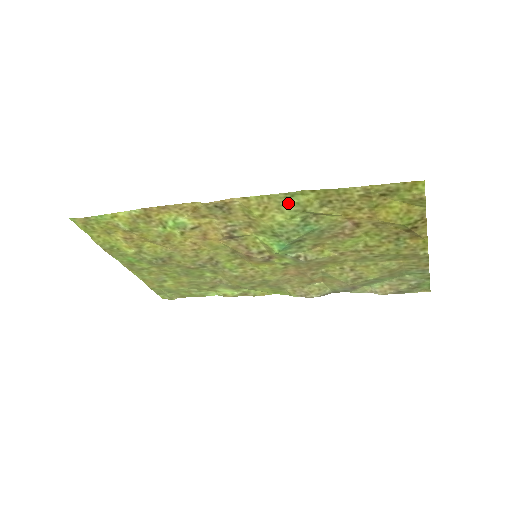
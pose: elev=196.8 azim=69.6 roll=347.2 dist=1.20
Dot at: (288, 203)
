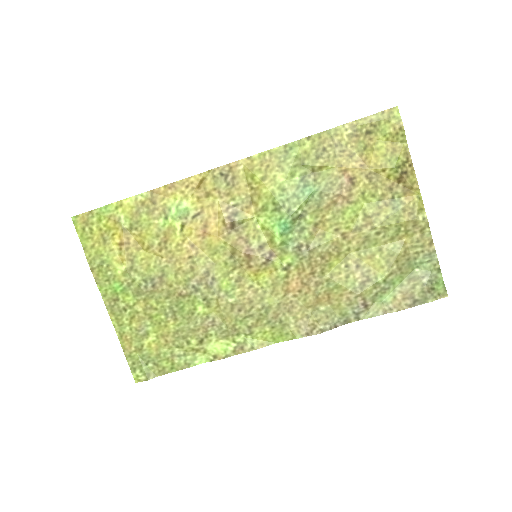
Dot at: (288, 158)
